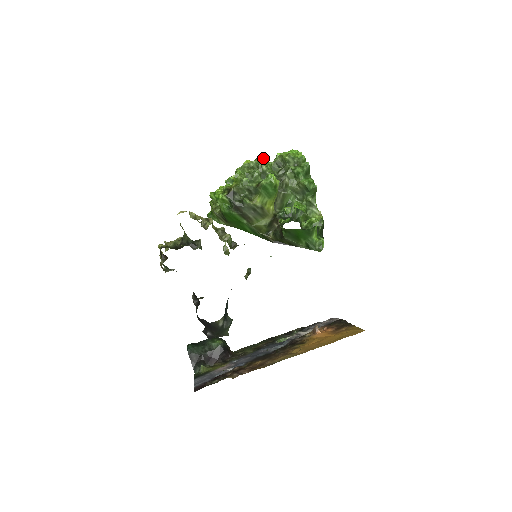
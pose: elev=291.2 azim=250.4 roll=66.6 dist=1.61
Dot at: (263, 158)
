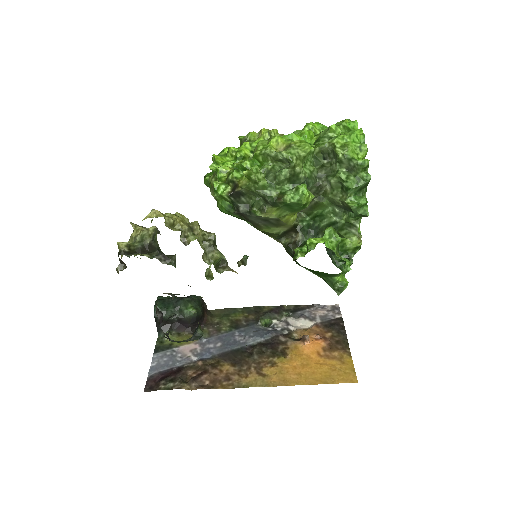
Dot at: (301, 151)
